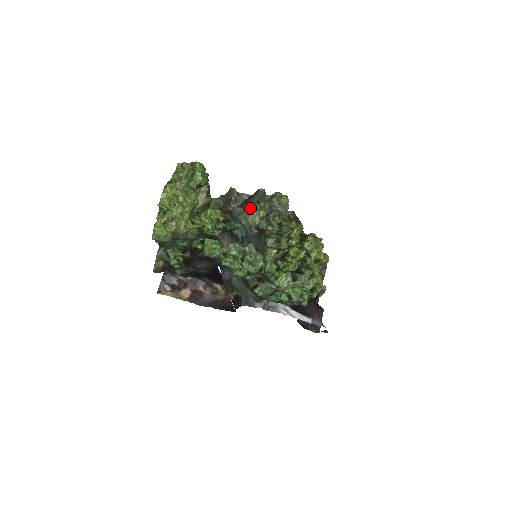
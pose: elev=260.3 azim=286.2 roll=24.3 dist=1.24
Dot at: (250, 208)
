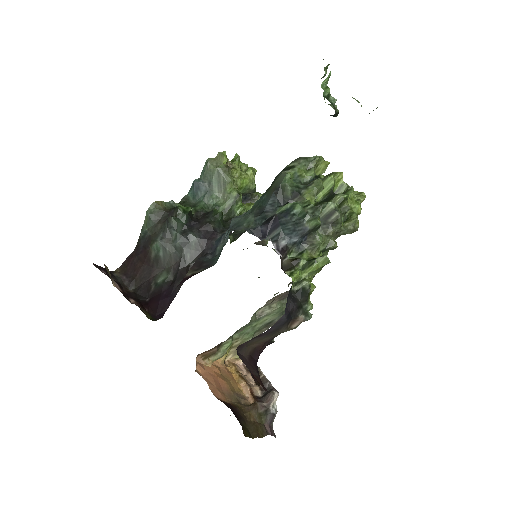
Dot at: occluded
